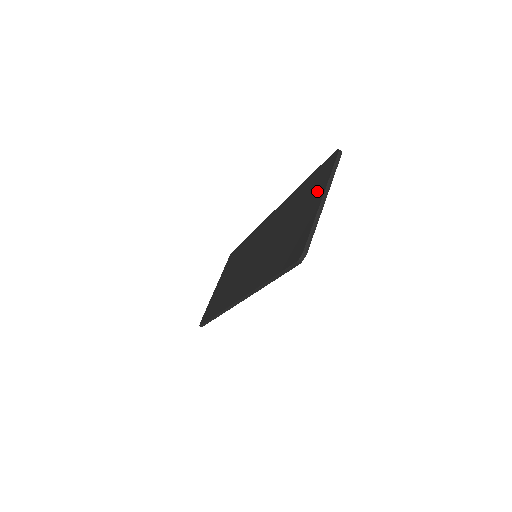
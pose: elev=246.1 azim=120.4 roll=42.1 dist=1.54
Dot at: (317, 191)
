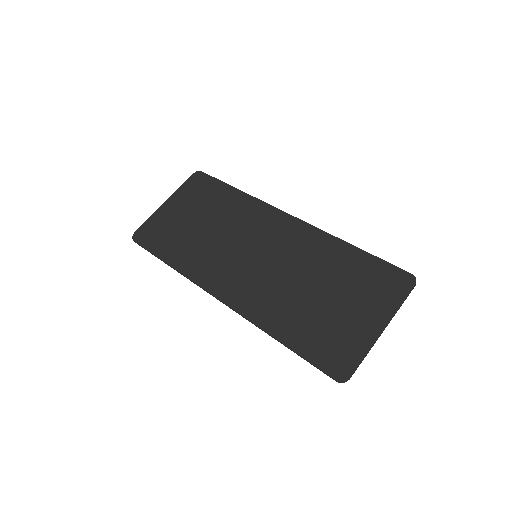
Dot at: (377, 304)
